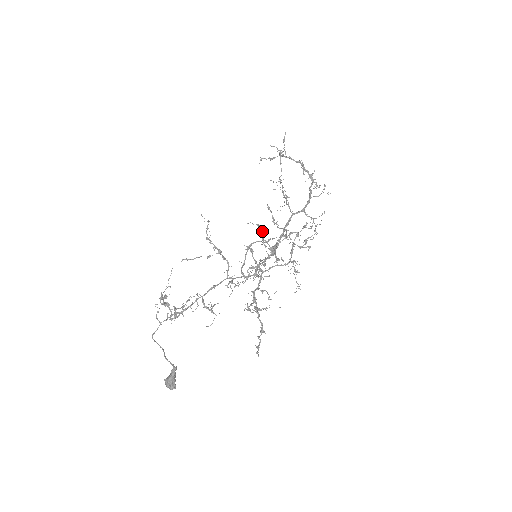
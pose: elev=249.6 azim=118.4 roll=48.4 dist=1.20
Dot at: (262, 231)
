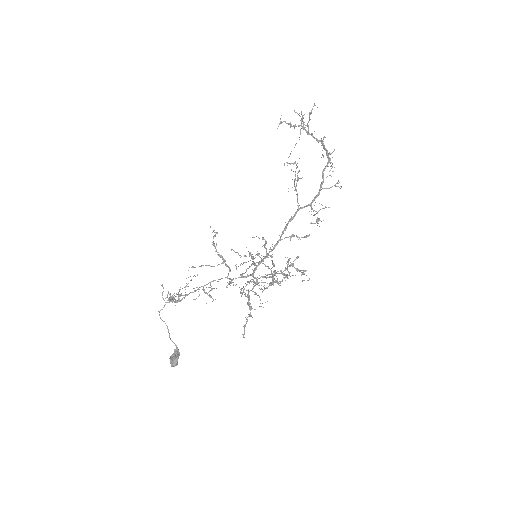
Dot at: (266, 243)
